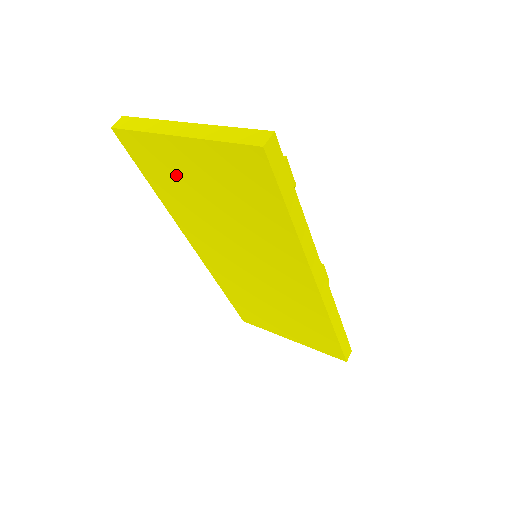
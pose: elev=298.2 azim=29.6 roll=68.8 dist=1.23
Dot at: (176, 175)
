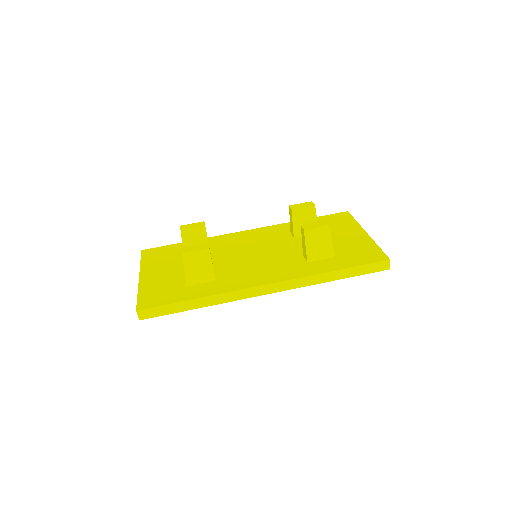
Dot at: occluded
